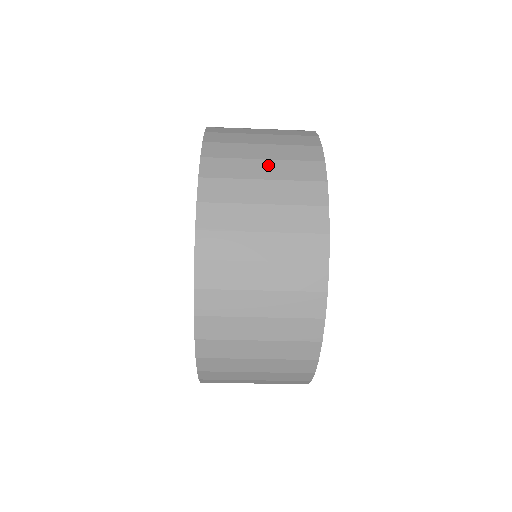
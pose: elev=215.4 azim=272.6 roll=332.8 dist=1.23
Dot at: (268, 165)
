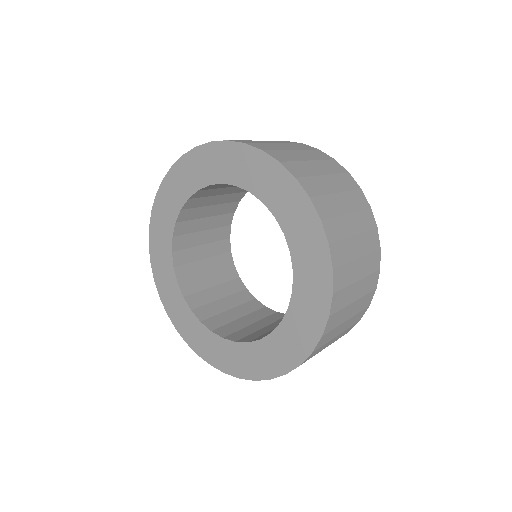
Dot at: (360, 286)
